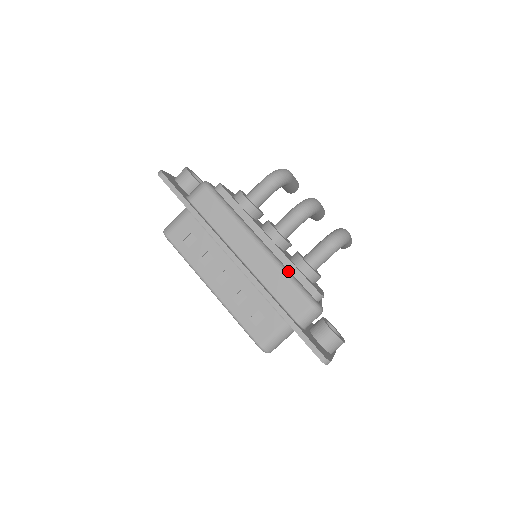
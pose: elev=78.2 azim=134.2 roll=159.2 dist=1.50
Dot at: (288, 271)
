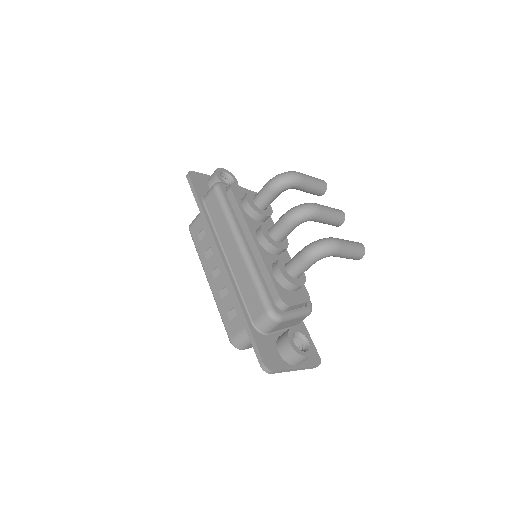
Dot at: (258, 274)
